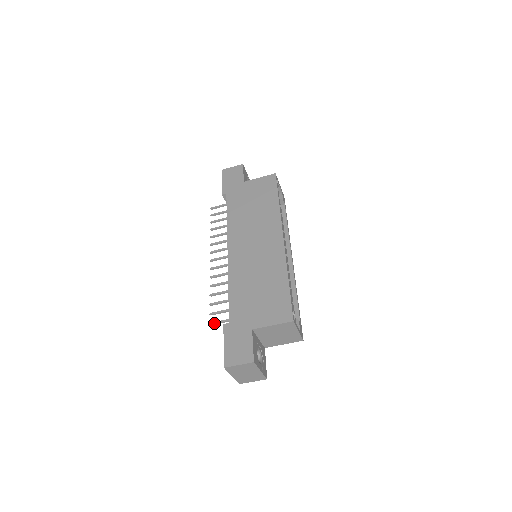
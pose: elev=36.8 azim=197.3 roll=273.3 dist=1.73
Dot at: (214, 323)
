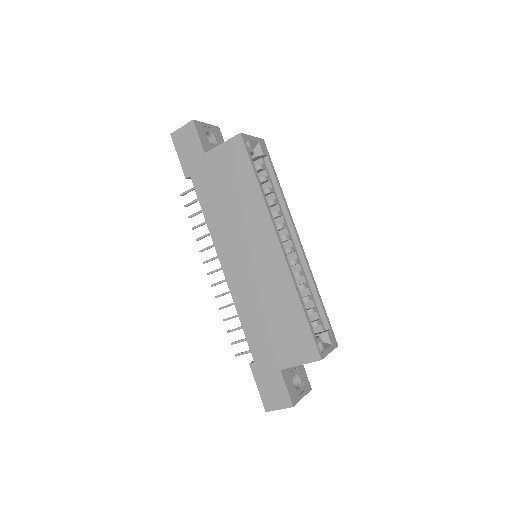
Dot at: (239, 355)
